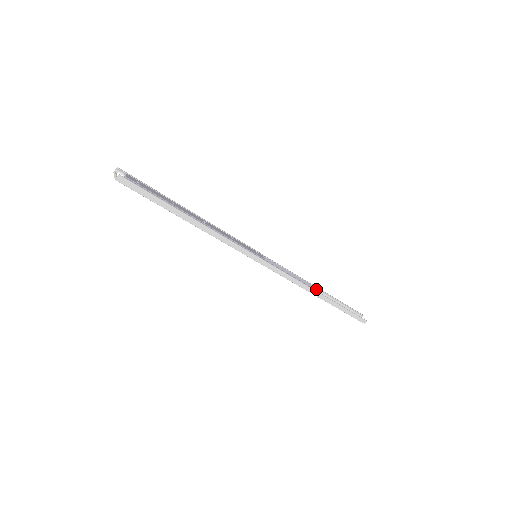
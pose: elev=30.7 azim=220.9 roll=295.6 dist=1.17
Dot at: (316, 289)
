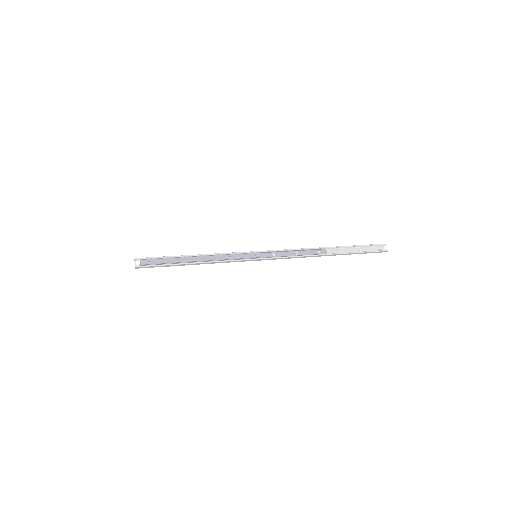
Dot at: (325, 249)
